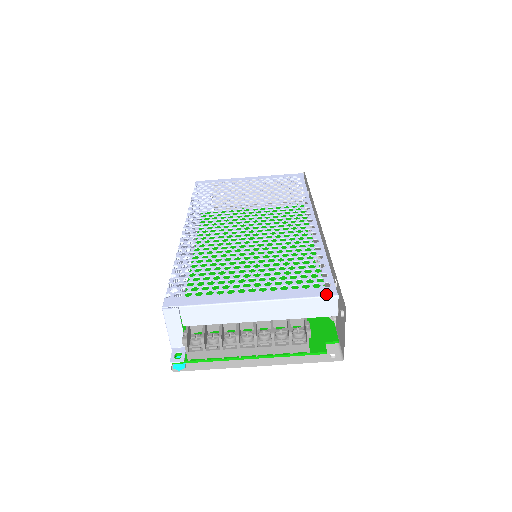
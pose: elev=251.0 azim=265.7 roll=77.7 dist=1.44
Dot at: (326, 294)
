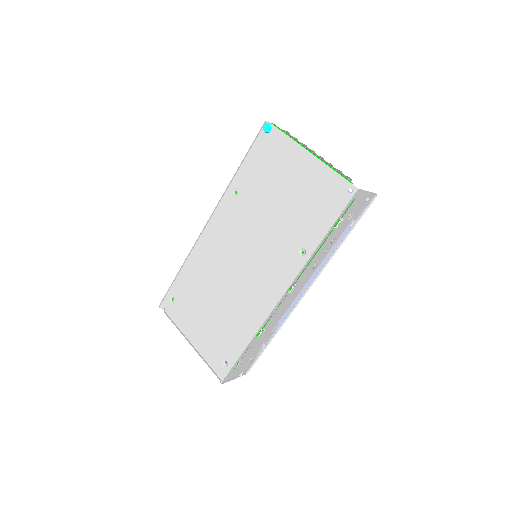
Dot at: occluded
